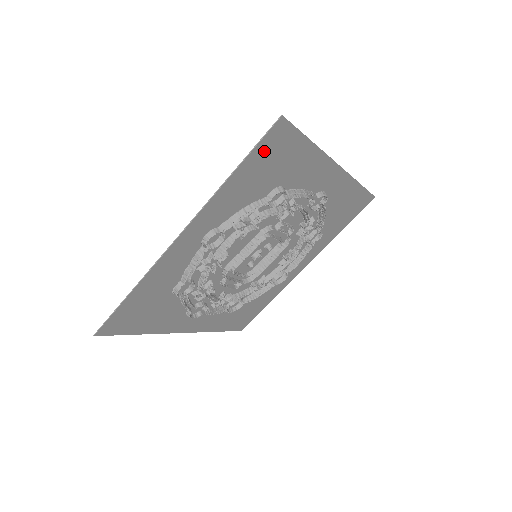
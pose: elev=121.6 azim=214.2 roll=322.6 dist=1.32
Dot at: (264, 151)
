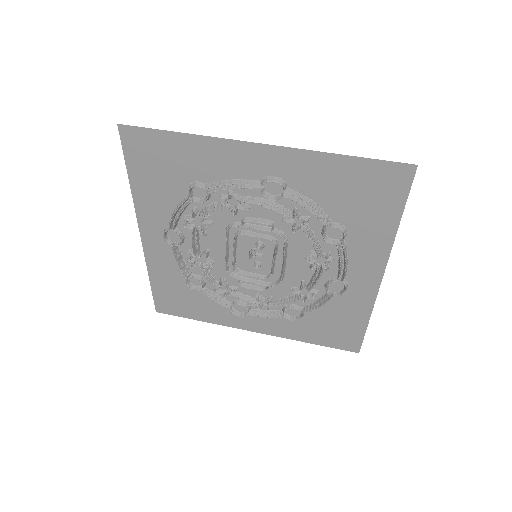
Dot at: (137, 156)
